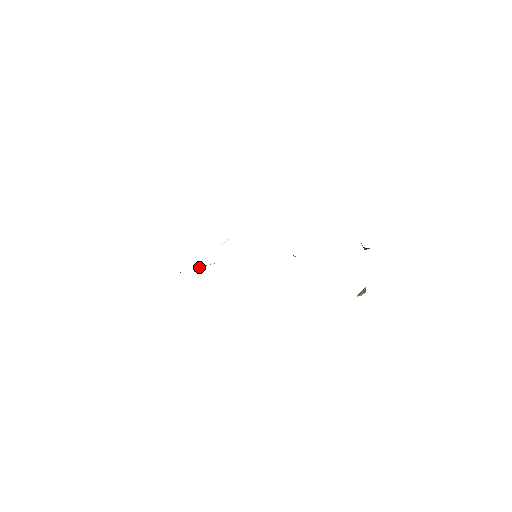
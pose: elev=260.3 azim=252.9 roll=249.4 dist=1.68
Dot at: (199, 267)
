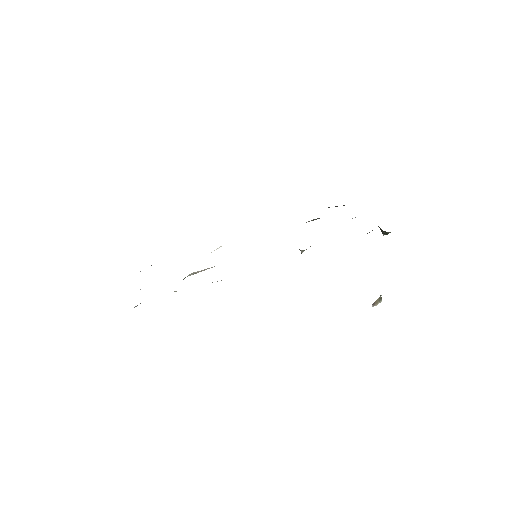
Dot at: (188, 275)
